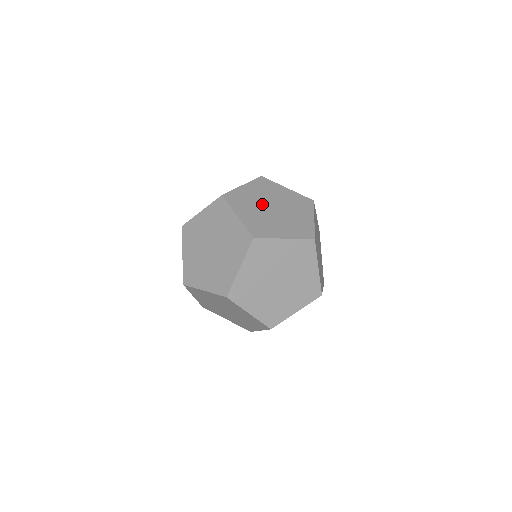
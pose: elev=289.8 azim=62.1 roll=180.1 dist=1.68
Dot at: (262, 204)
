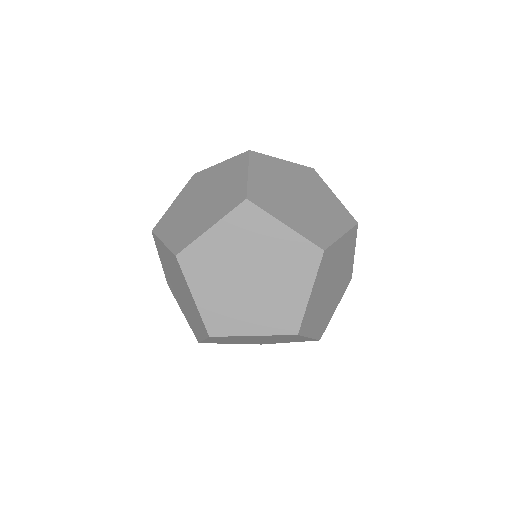
Dot at: (289, 185)
